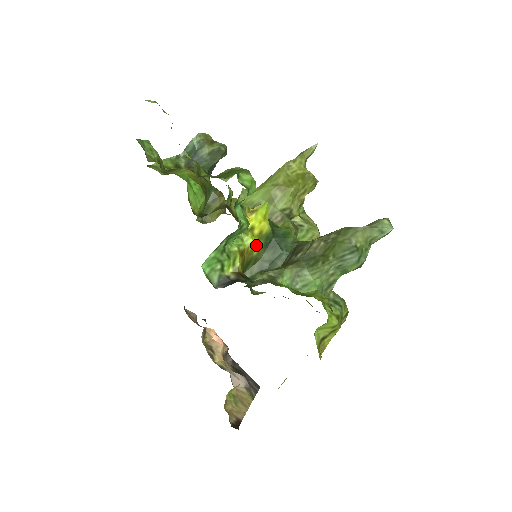
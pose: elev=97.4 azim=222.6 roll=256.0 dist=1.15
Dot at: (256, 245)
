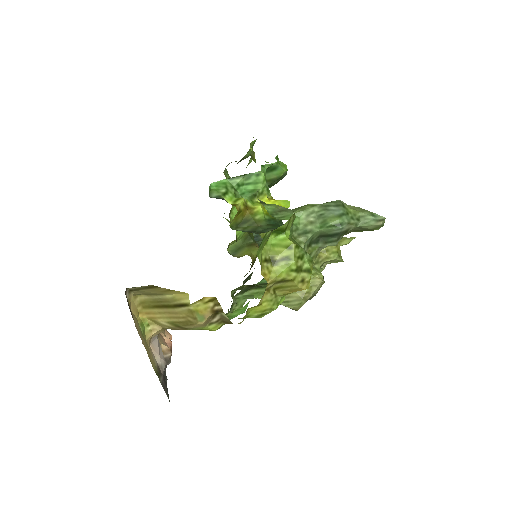
Dot at: (261, 213)
